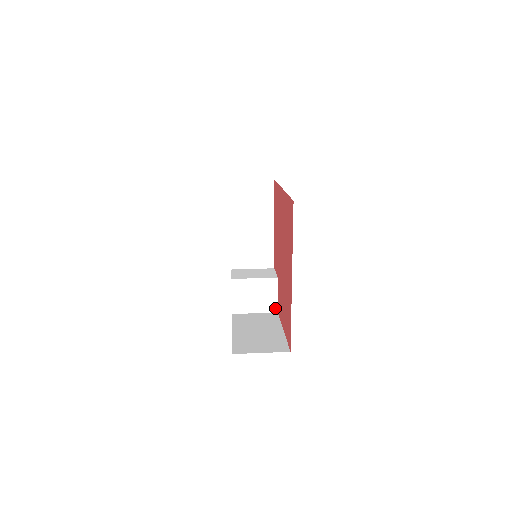
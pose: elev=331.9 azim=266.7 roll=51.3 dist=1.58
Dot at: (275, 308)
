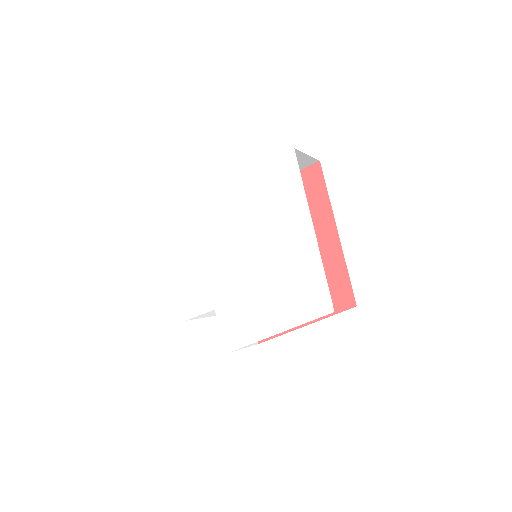
Dot at: occluded
